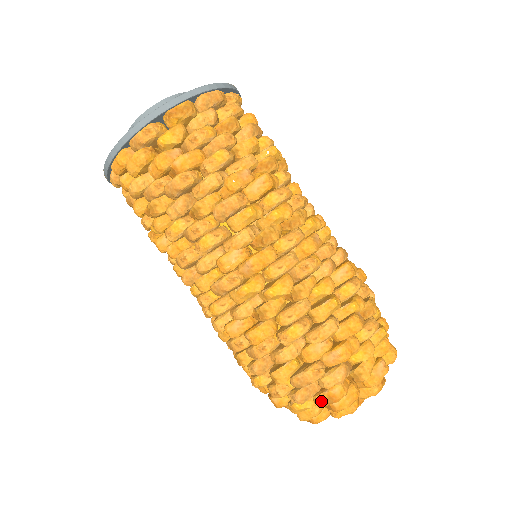
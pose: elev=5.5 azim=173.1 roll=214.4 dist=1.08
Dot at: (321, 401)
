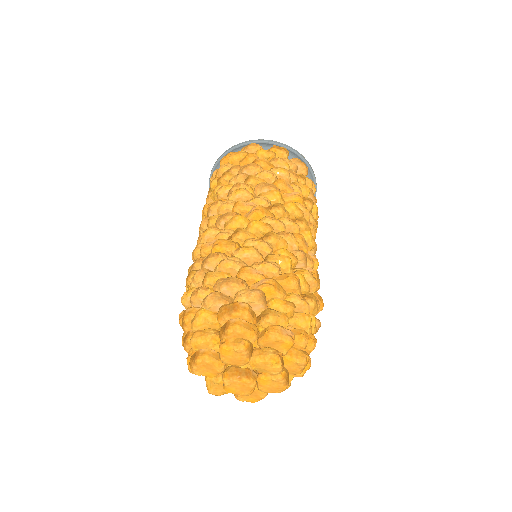
Dot at: (224, 309)
